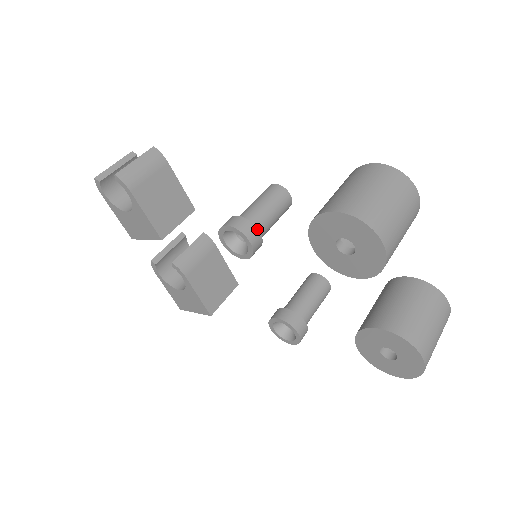
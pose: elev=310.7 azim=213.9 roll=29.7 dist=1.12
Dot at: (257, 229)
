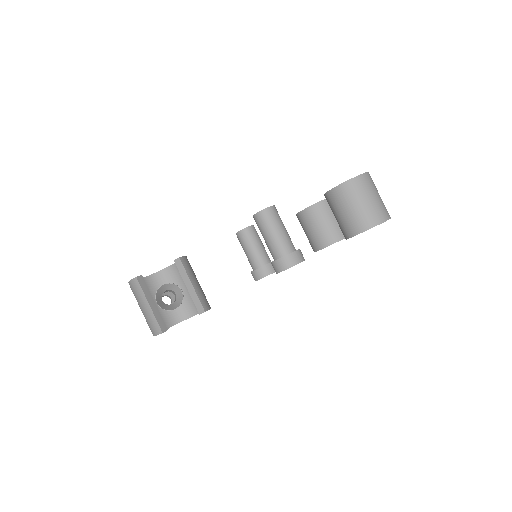
Dot at: occluded
